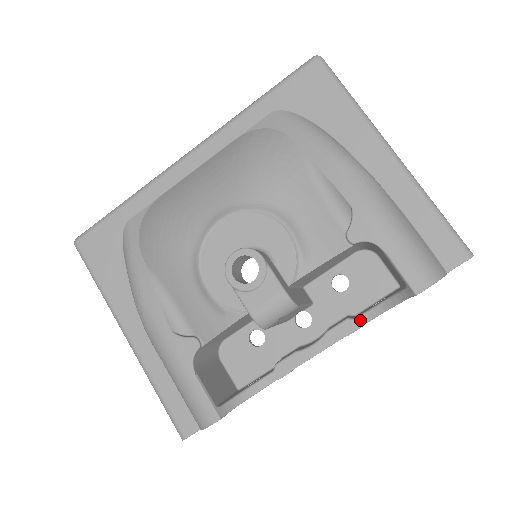
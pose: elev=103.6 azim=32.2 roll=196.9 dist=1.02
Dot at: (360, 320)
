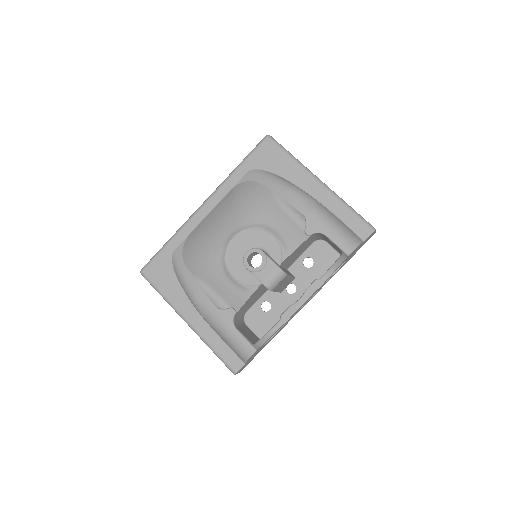
Dot at: (323, 279)
